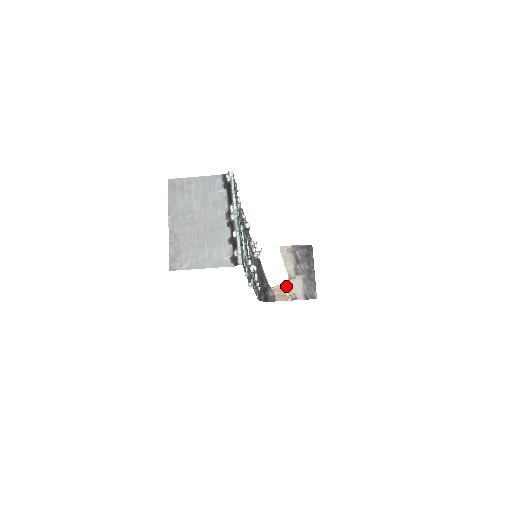
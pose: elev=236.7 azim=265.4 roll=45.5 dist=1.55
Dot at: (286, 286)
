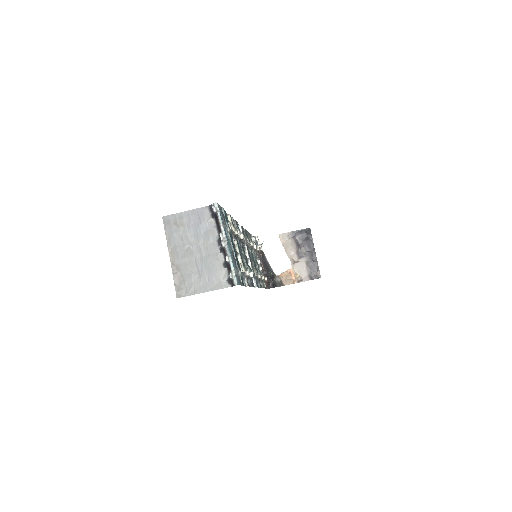
Dot at: (291, 270)
